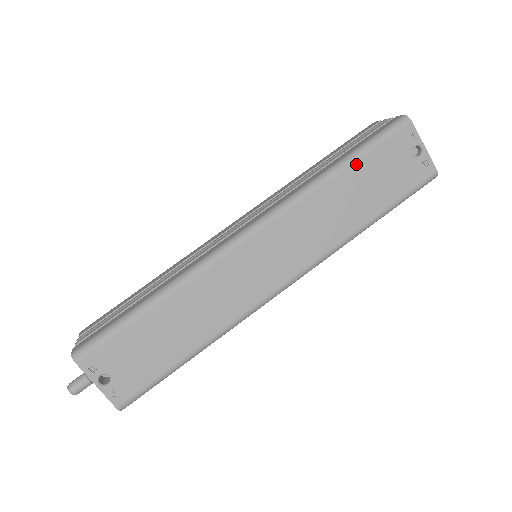
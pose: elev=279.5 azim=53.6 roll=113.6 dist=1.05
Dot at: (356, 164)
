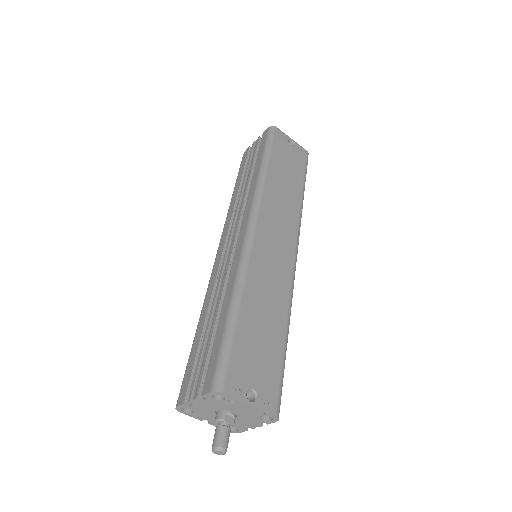
Dot at: (272, 159)
